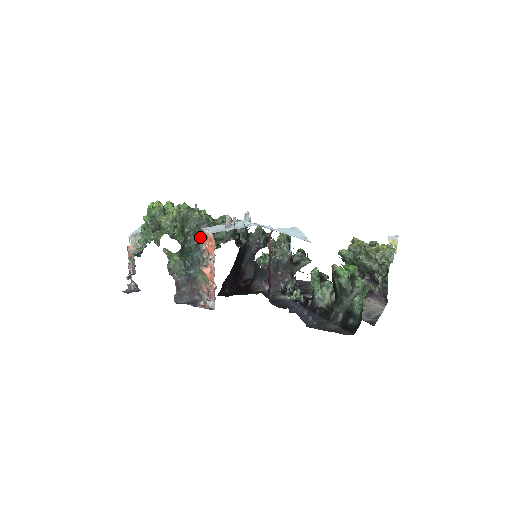
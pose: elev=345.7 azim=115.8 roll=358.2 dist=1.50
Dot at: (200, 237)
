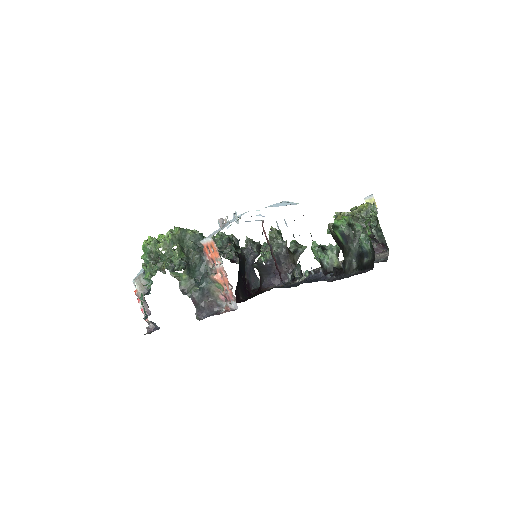
Dot at: (200, 251)
